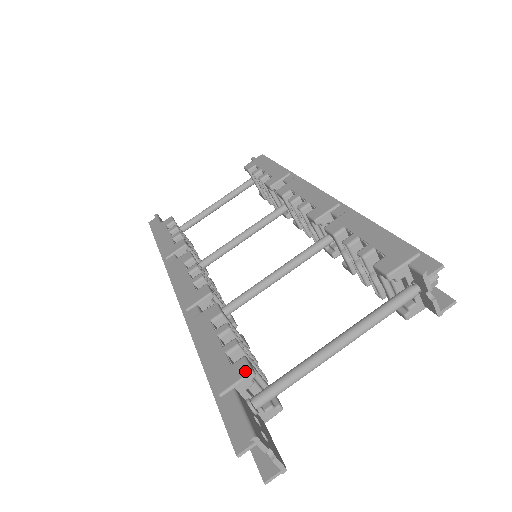
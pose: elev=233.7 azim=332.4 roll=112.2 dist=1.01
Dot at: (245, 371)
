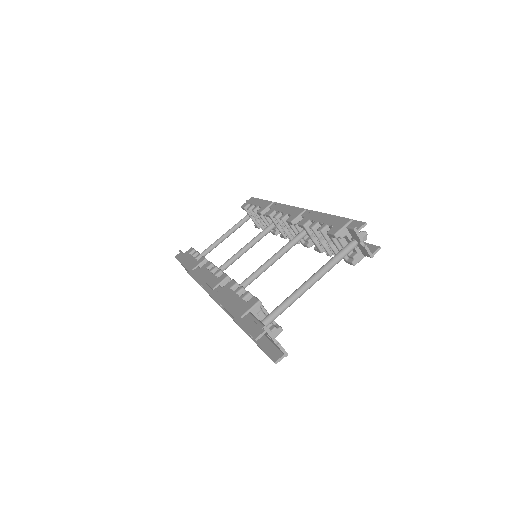
Dot at: (255, 301)
